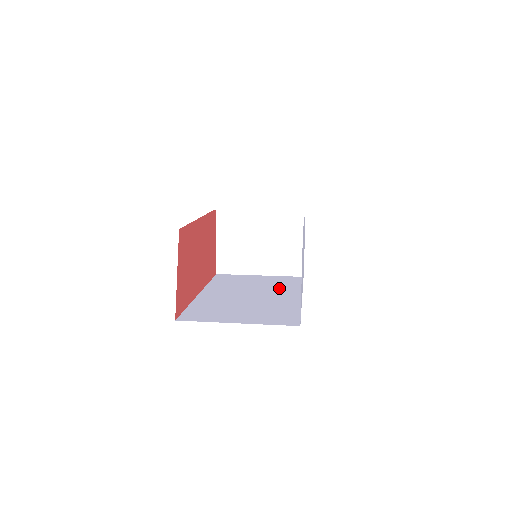
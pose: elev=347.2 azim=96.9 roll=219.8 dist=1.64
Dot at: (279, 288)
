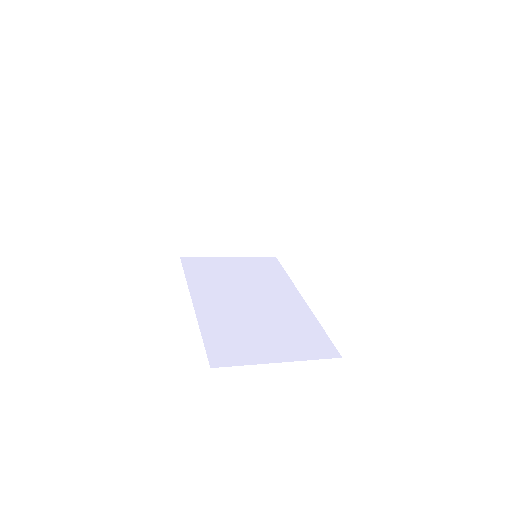
Dot at: (269, 283)
